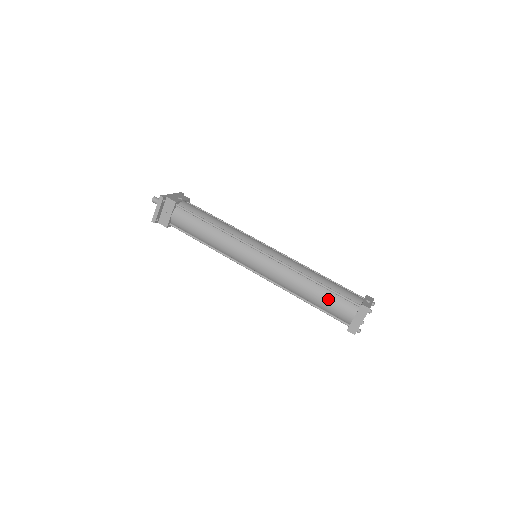
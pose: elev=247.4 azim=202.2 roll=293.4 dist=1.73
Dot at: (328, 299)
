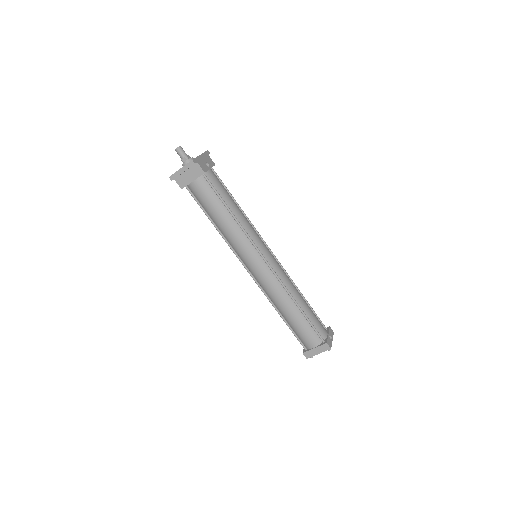
Dot at: (302, 325)
